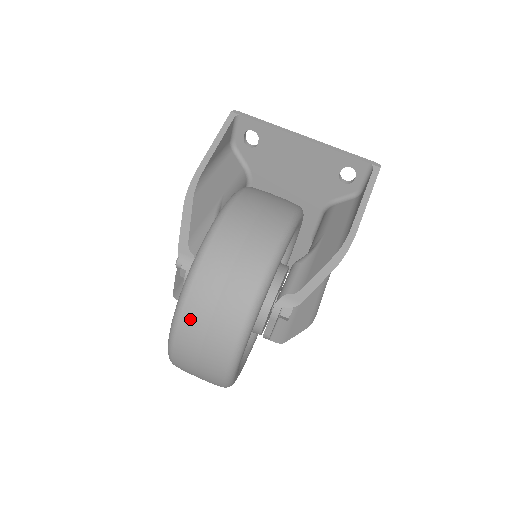
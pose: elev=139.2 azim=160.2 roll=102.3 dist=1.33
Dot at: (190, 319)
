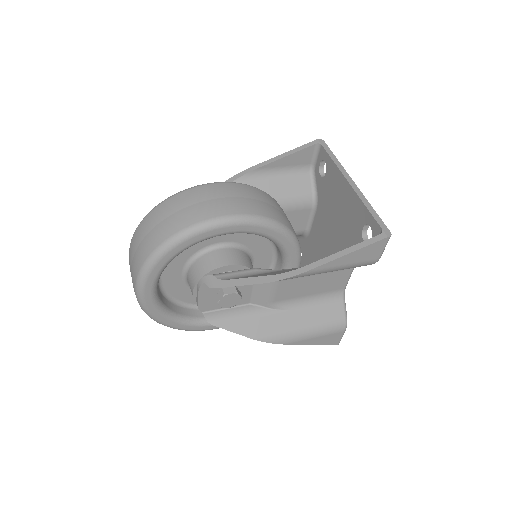
Dot at: (135, 239)
